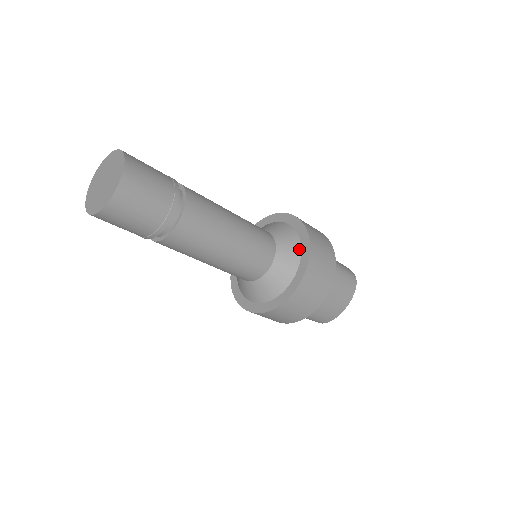
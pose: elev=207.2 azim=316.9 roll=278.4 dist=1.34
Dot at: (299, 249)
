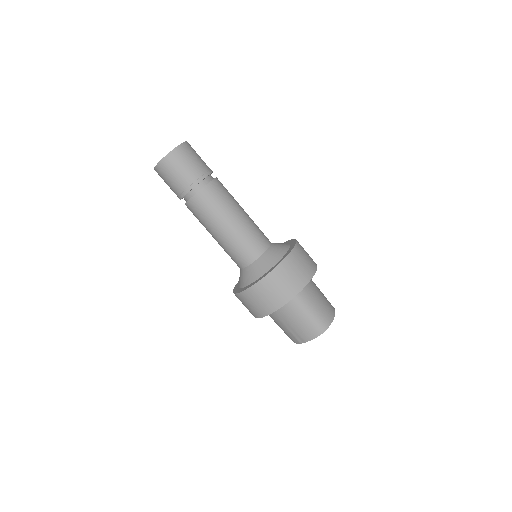
Dot at: occluded
